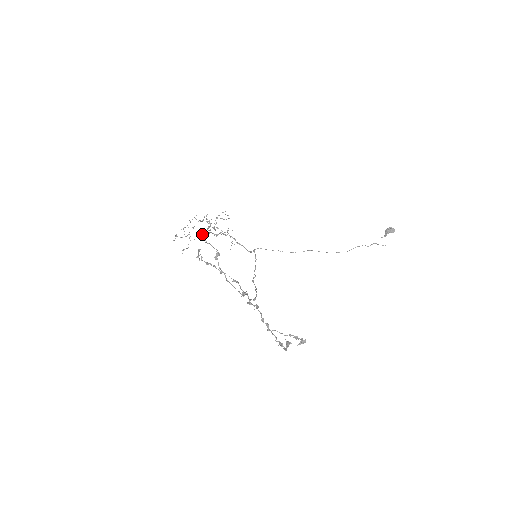
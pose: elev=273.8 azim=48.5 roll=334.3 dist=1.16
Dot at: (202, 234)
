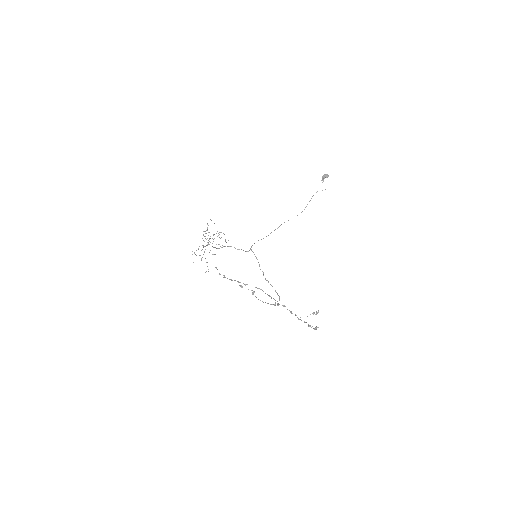
Dot at: (239, 285)
